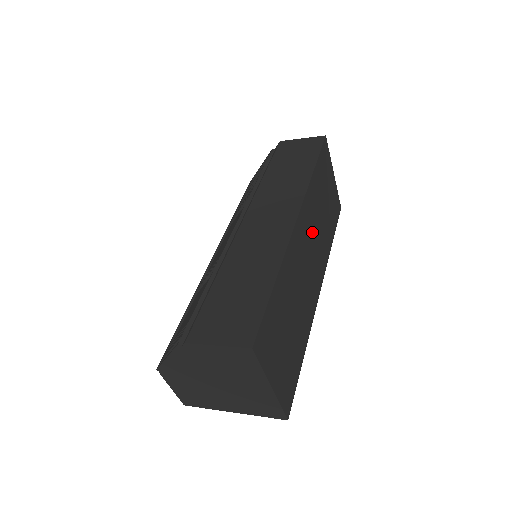
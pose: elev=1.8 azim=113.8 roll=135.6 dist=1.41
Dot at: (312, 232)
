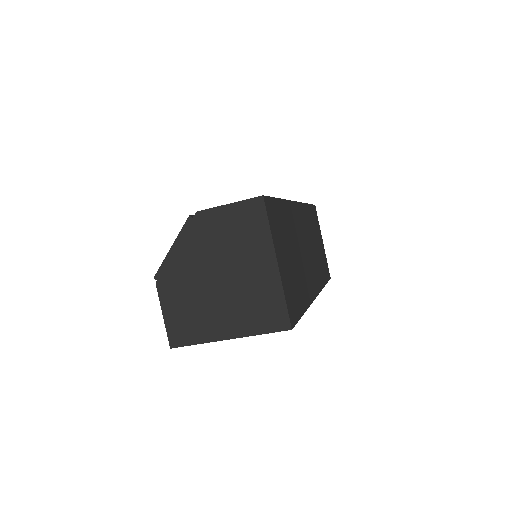
Dot at: (308, 238)
